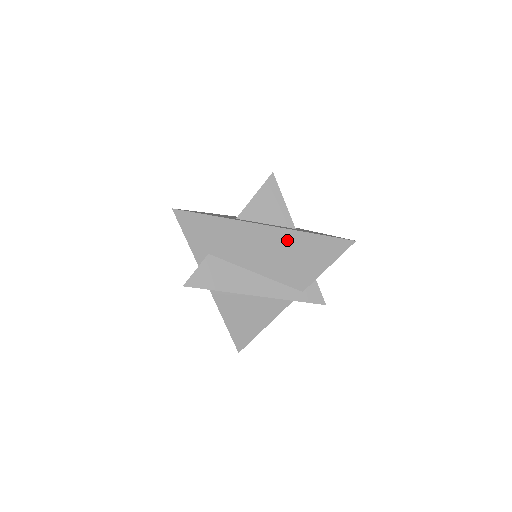
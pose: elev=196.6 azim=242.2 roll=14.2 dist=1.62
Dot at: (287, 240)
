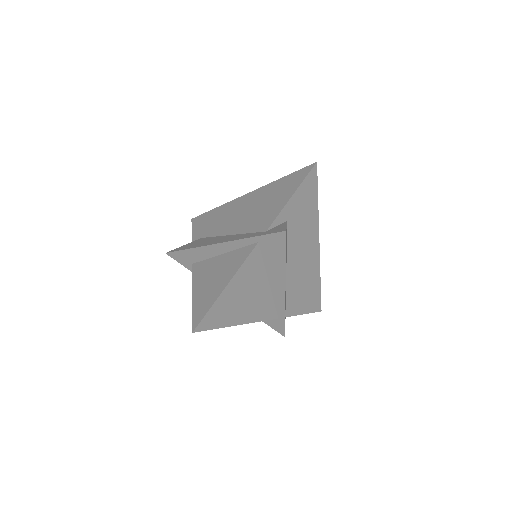
Dot at: (259, 195)
